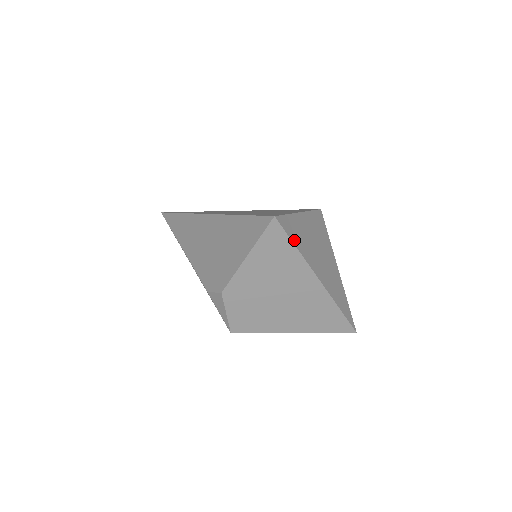
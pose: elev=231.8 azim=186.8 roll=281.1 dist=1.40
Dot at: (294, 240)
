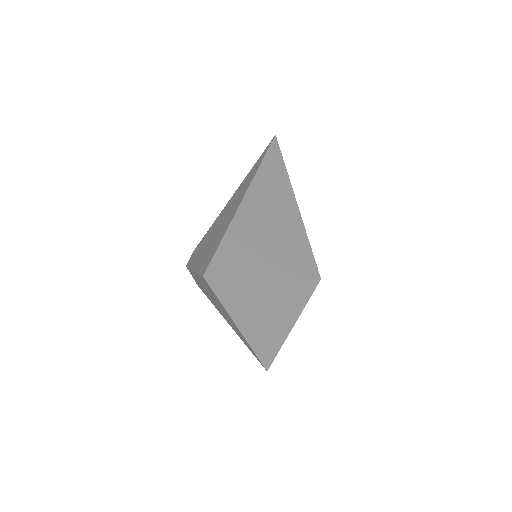
Dot at: (223, 297)
